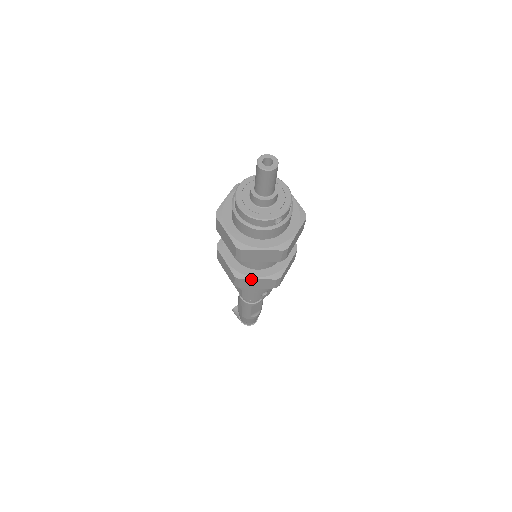
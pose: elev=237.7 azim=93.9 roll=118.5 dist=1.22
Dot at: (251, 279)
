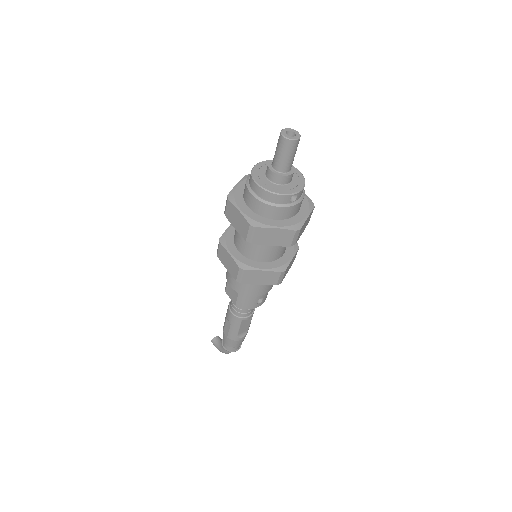
Dot at: (256, 270)
